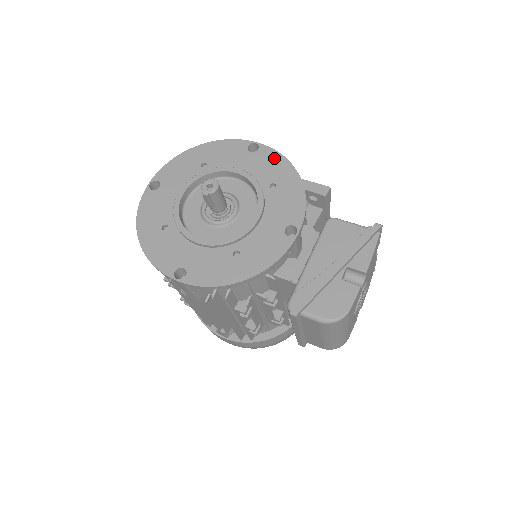
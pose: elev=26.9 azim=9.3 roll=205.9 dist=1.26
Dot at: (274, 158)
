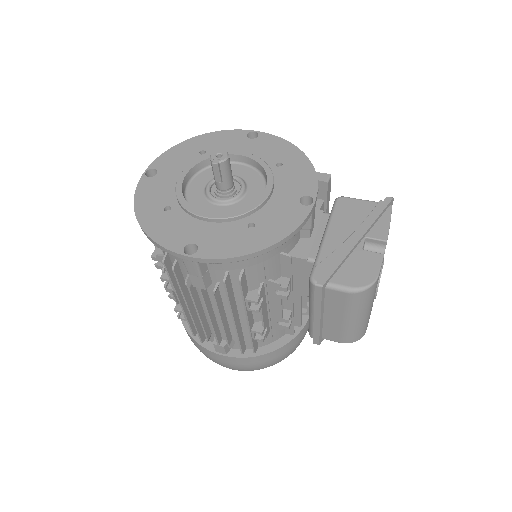
Dot at: (276, 142)
